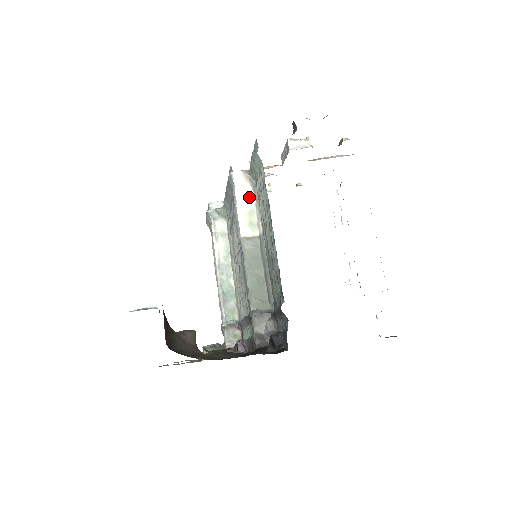
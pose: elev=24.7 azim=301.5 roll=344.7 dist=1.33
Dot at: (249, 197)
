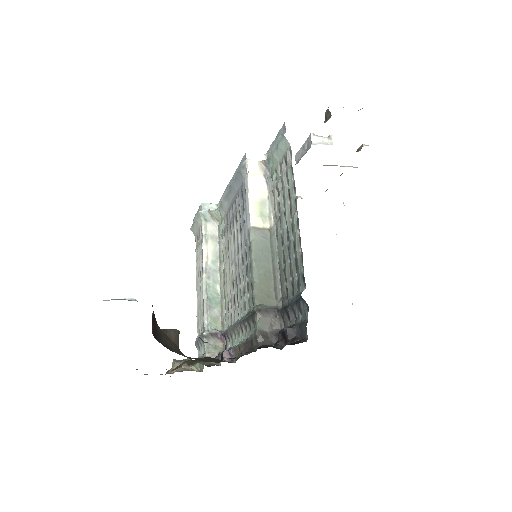
Dot at: (262, 188)
